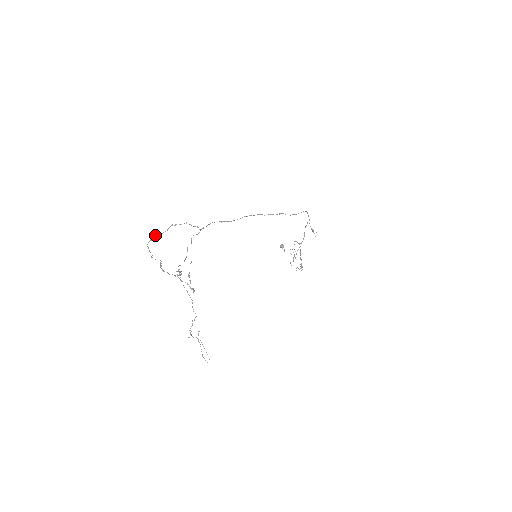
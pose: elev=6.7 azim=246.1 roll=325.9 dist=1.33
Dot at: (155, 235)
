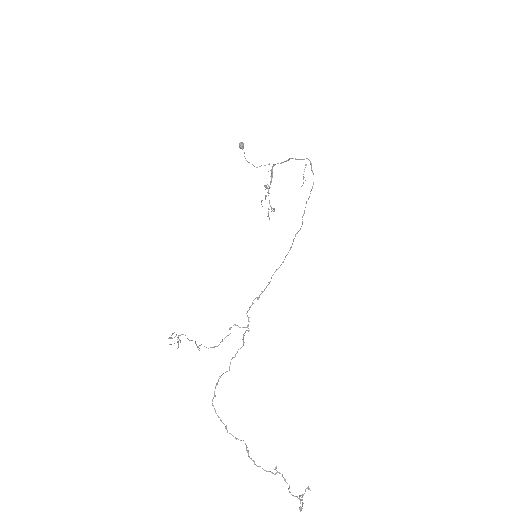
Dot at: occluded
